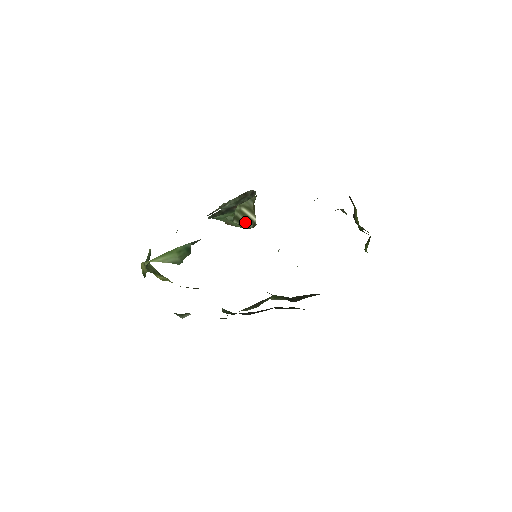
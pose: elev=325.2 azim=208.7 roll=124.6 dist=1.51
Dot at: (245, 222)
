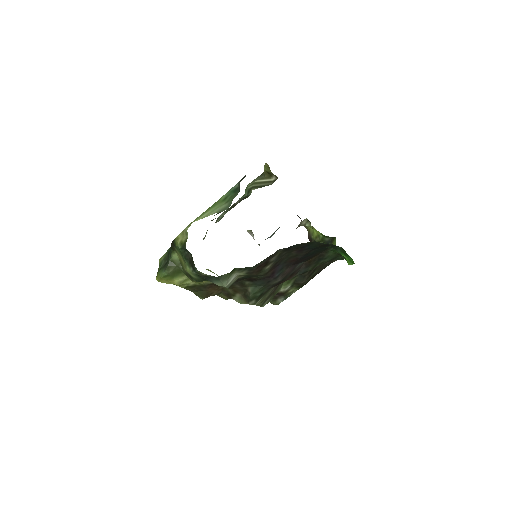
Dot at: (264, 185)
